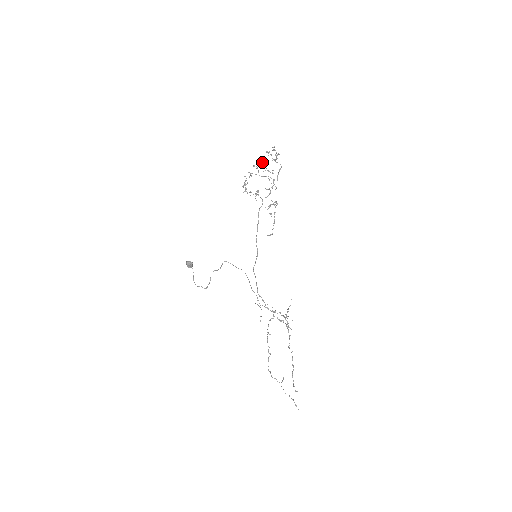
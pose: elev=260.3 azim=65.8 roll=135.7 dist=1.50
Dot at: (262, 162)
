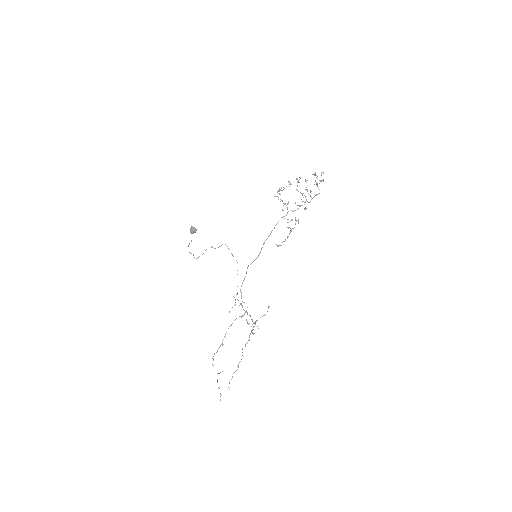
Dot at: (305, 179)
